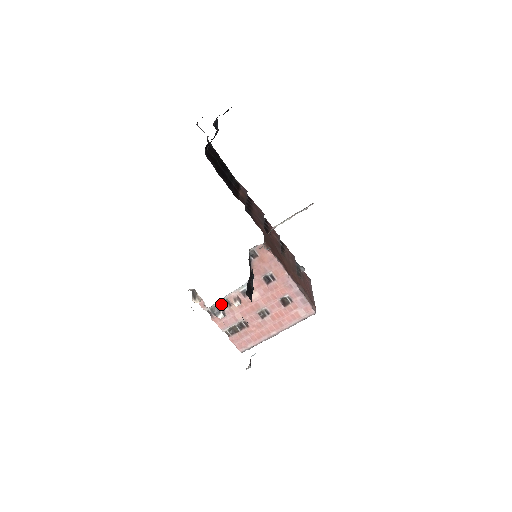
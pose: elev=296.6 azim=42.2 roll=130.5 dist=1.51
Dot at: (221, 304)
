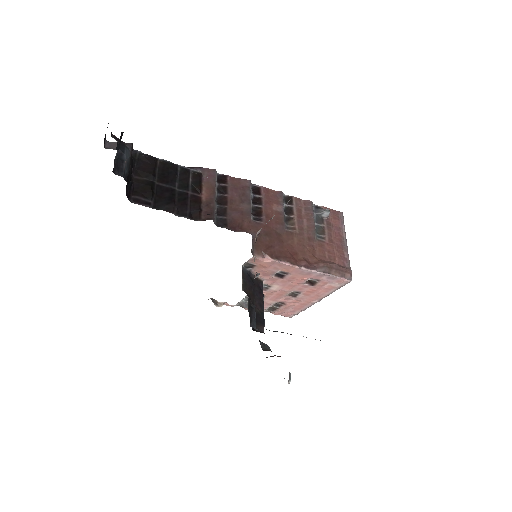
Dot at: (246, 300)
